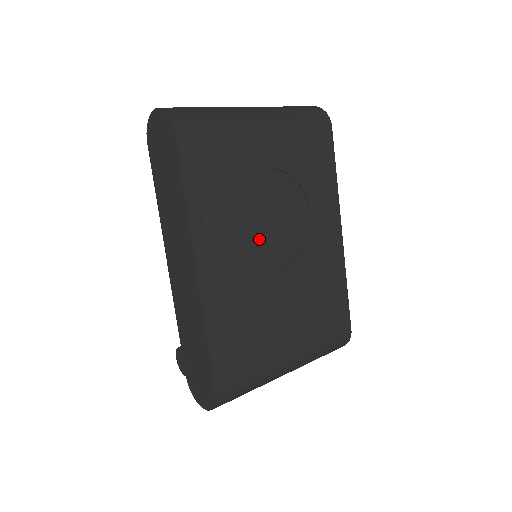
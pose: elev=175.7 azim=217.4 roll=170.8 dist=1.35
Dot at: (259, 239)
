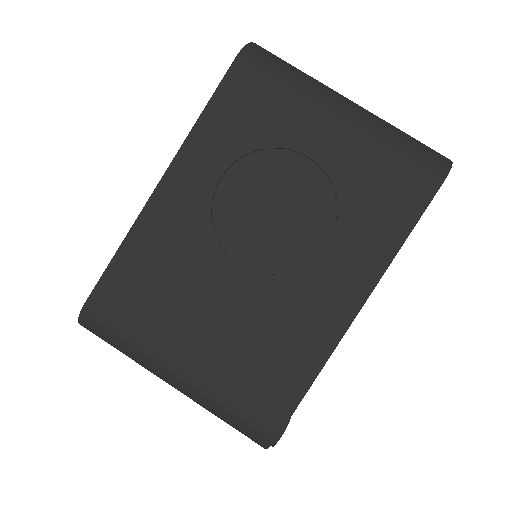
Dot at: (244, 215)
